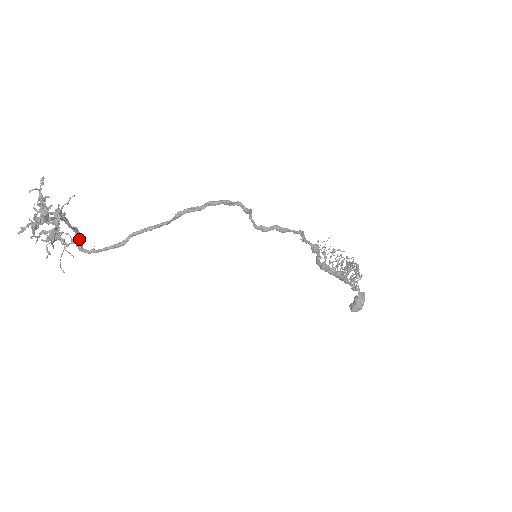
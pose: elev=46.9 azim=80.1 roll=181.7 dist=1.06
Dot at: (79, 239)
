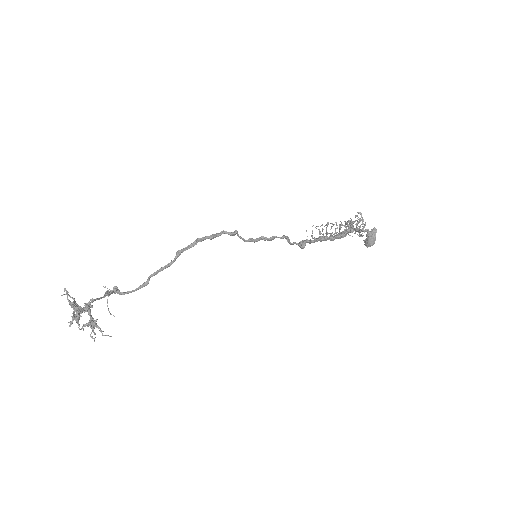
Dot at: occluded
